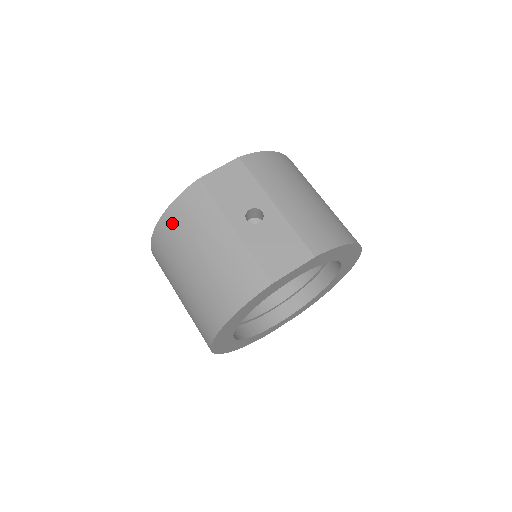
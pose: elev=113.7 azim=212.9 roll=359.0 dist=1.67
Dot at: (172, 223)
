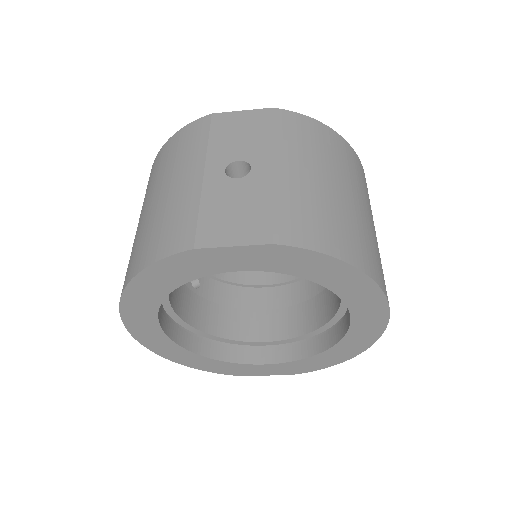
Dot at: (162, 156)
